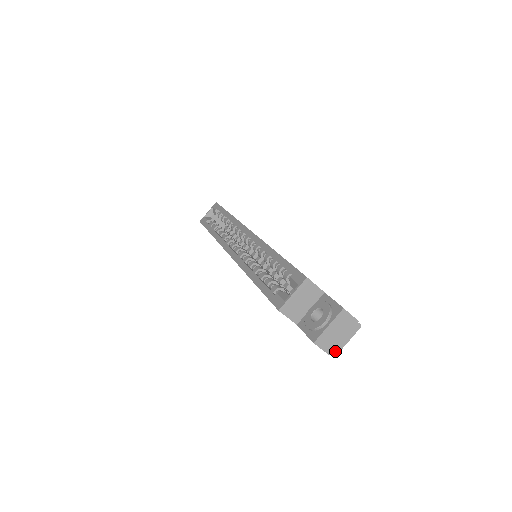
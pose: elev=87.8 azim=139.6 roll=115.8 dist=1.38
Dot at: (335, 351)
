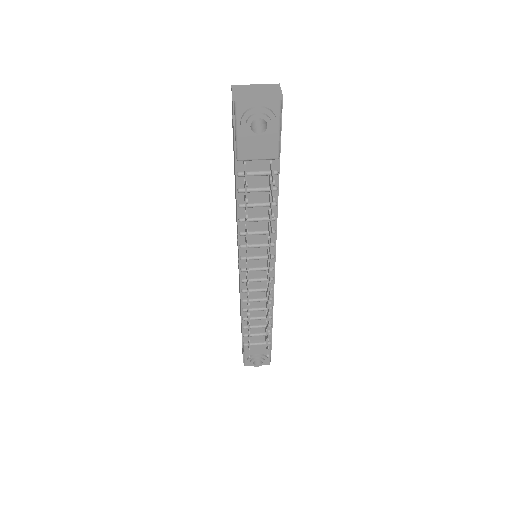
Dot at: (240, 99)
